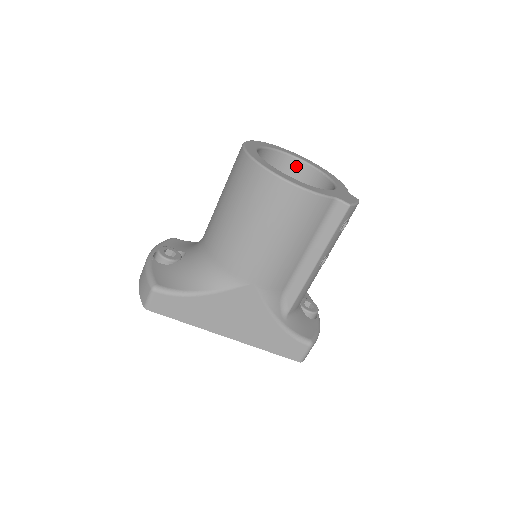
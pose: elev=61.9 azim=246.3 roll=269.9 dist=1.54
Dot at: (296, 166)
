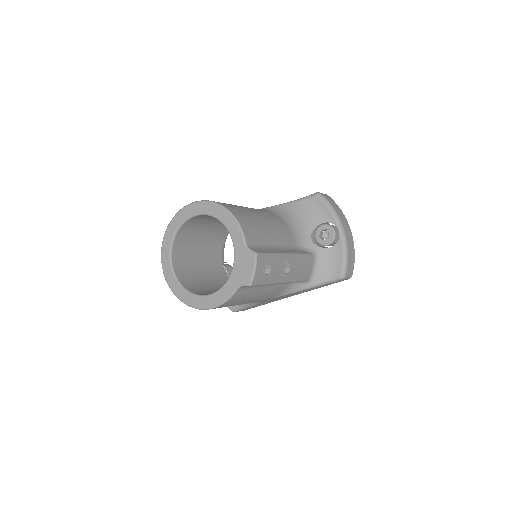
Dot at: (202, 216)
